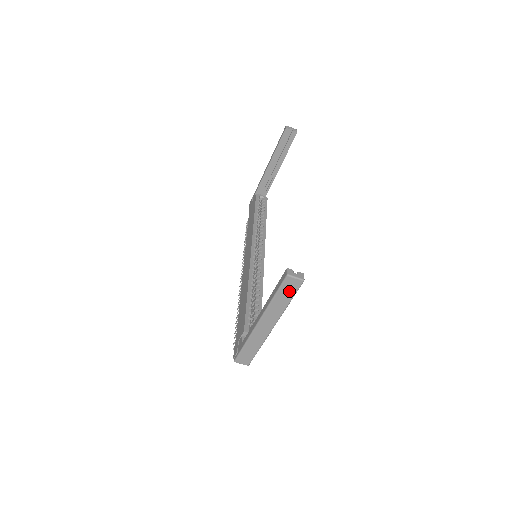
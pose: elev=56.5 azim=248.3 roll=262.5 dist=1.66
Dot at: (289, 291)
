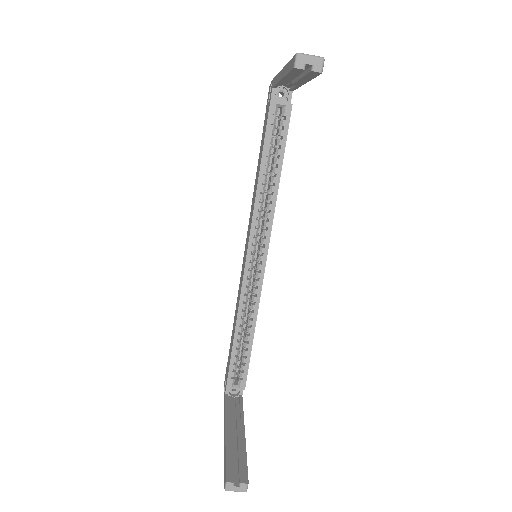
Dot at: occluded
